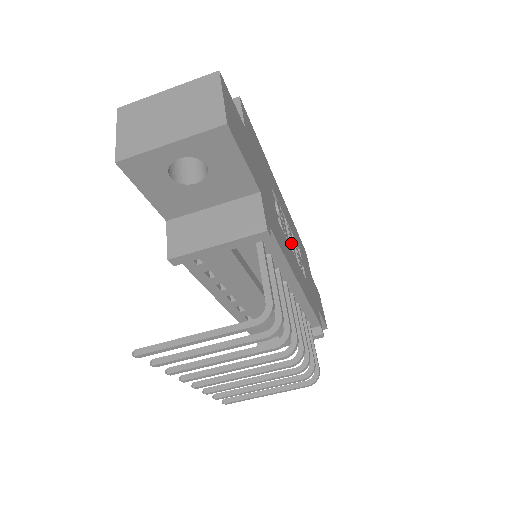
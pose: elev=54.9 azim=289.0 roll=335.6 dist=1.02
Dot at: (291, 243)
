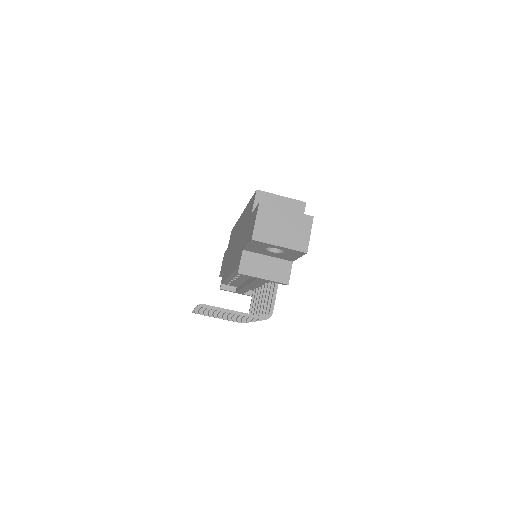
Dot at: occluded
